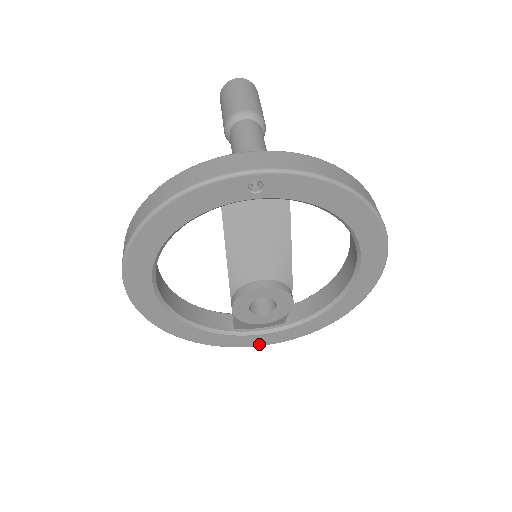
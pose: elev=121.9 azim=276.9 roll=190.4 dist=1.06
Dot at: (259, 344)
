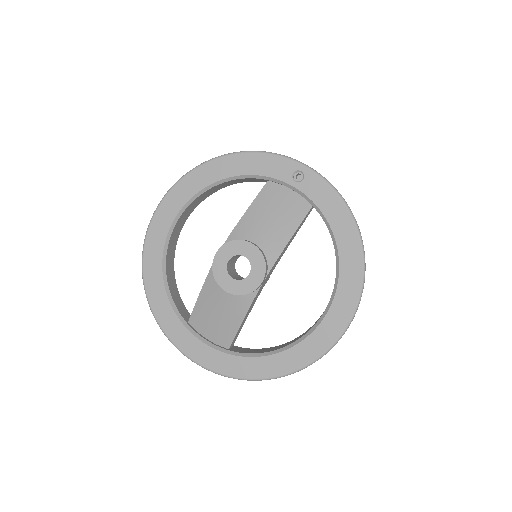
Dot at: (193, 357)
